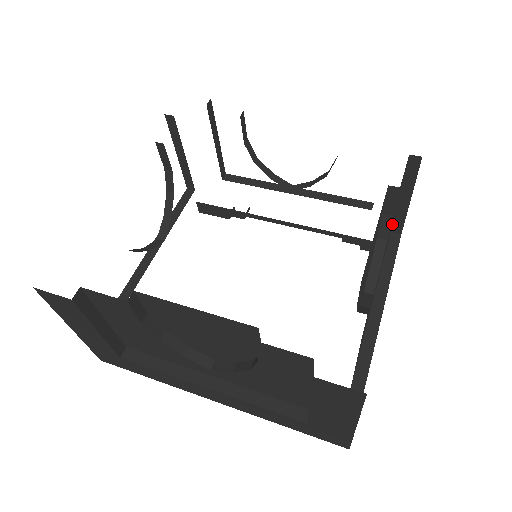
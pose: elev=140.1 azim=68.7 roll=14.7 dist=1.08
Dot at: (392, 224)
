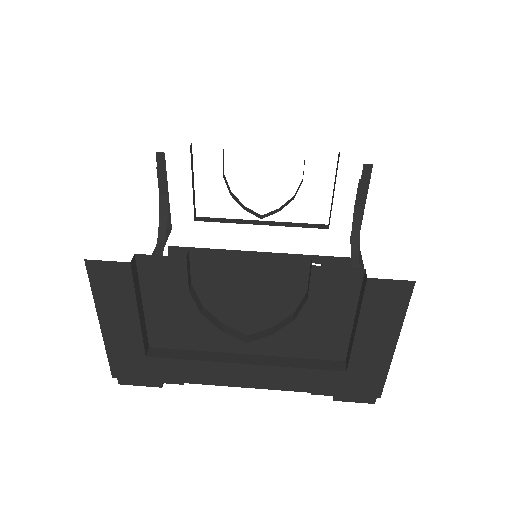
Dot at: (351, 232)
